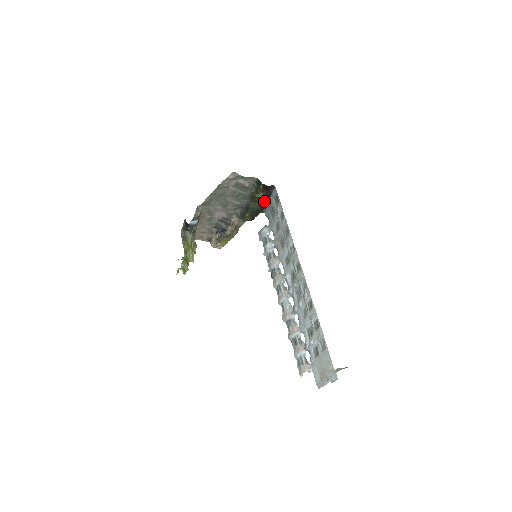
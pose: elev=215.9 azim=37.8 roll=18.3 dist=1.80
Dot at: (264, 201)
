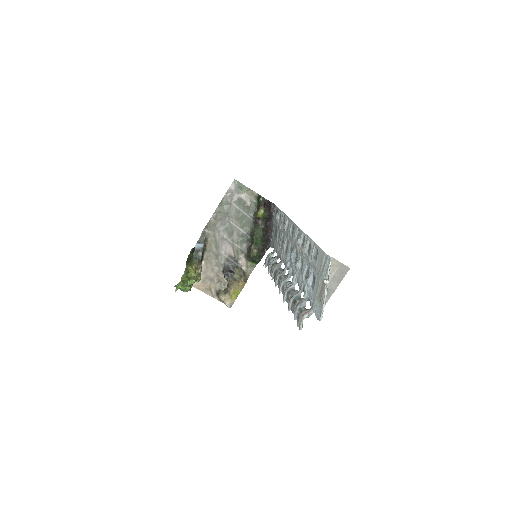
Dot at: (267, 227)
